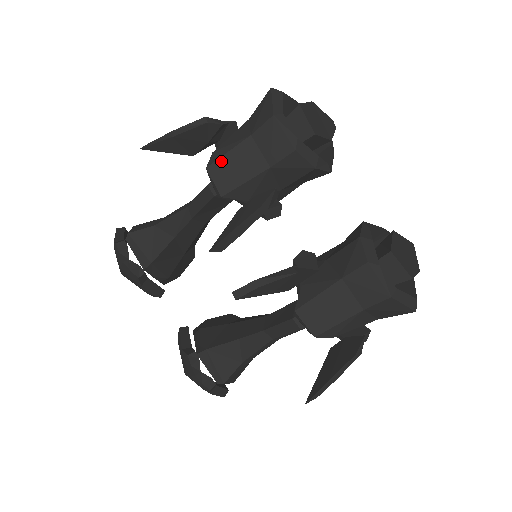
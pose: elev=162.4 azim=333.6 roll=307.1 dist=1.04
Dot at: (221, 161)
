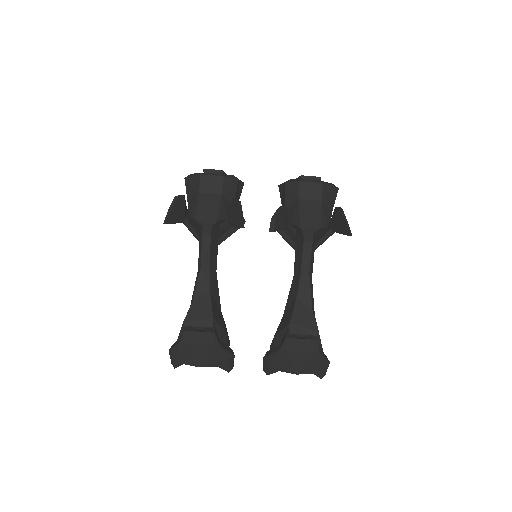
Dot at: (199, 212)
